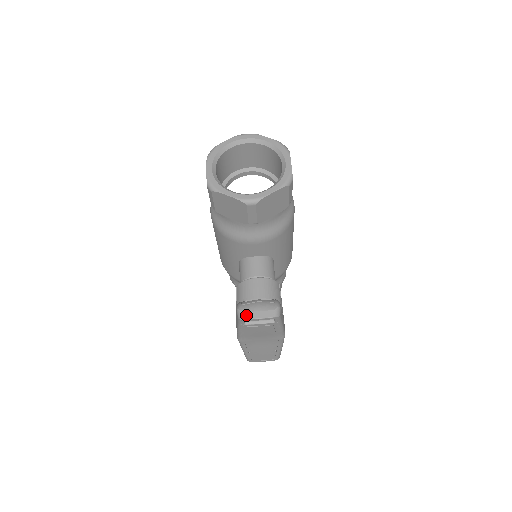
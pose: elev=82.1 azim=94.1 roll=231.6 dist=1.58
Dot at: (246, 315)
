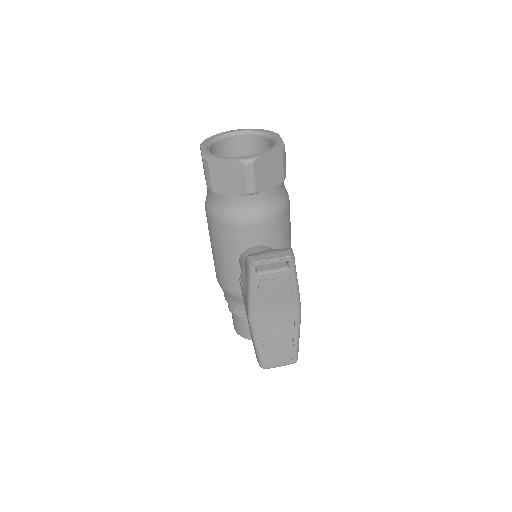
Dot at: (257, 258)
